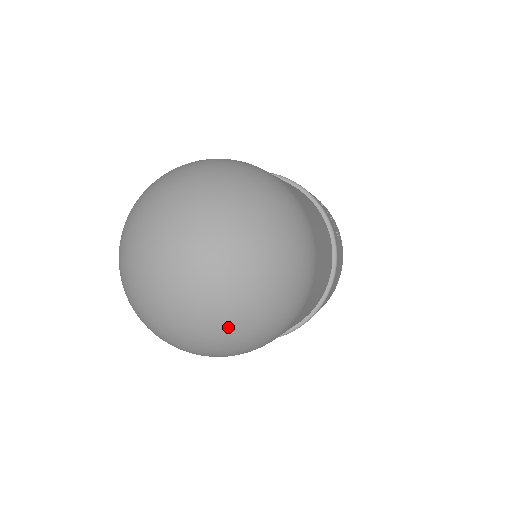
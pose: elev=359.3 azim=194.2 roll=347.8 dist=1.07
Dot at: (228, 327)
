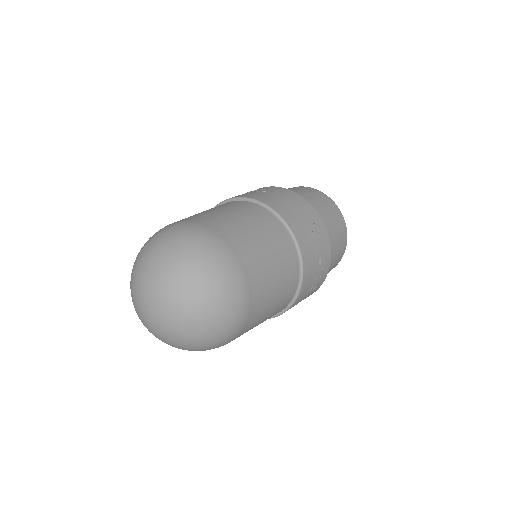
Dot at: occluded
